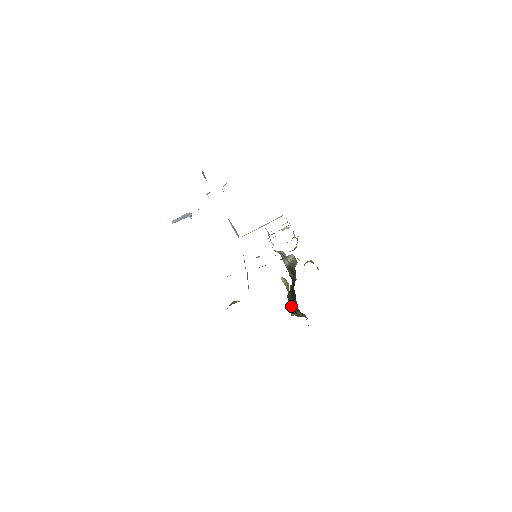
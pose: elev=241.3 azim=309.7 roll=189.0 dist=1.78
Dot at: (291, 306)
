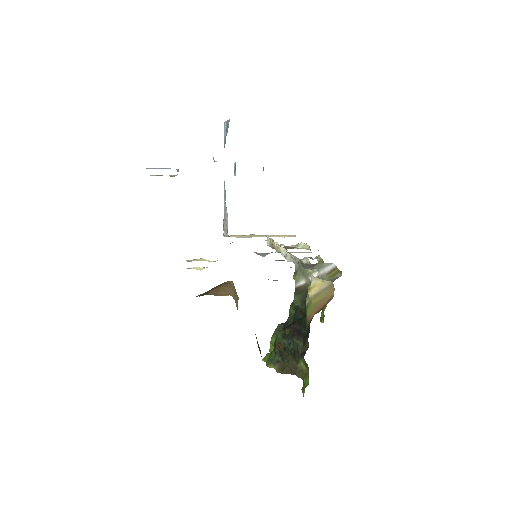
Dot at: (279, 349)
